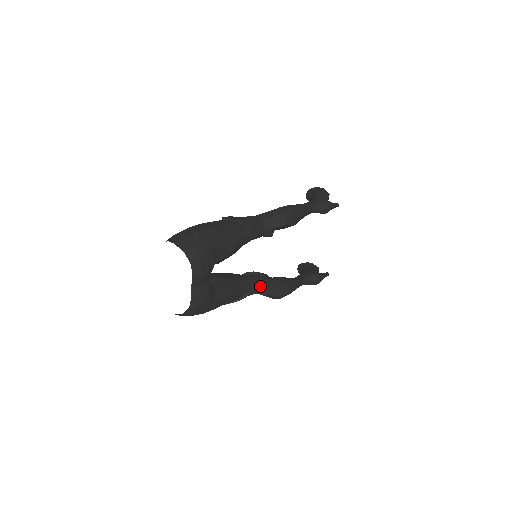
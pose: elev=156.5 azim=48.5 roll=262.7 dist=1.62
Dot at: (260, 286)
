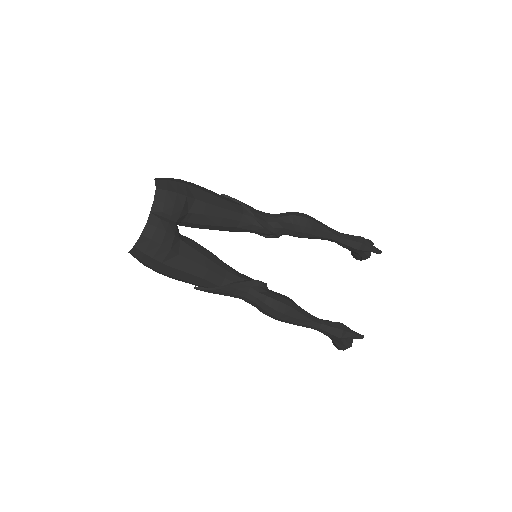
Dot at: (250, 285)
